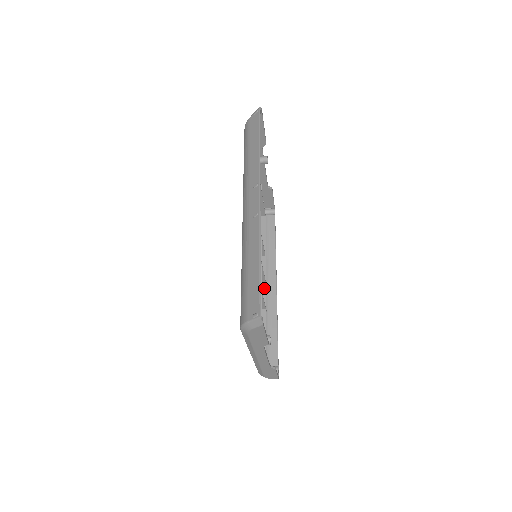
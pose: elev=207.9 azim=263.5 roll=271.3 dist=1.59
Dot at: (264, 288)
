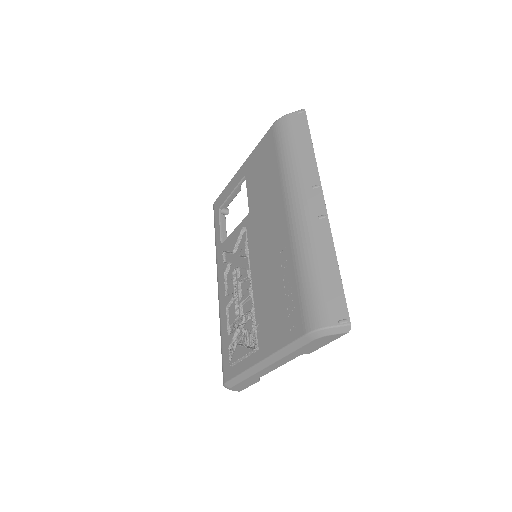
Dot at: occluded
